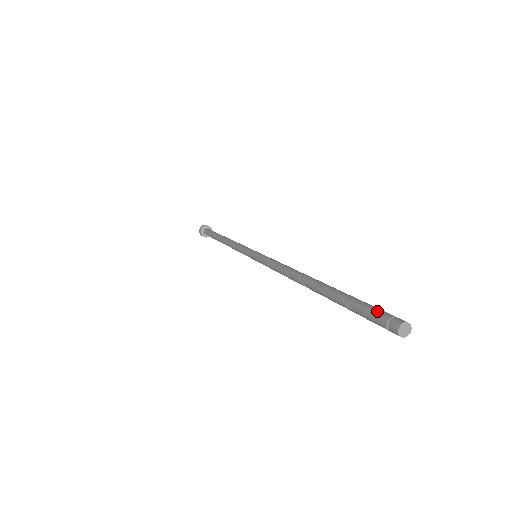
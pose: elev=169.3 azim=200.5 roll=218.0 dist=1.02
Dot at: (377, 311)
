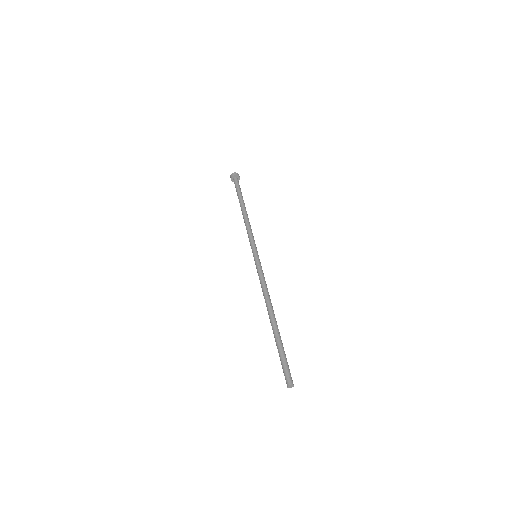
Dot at: (284, 371)
